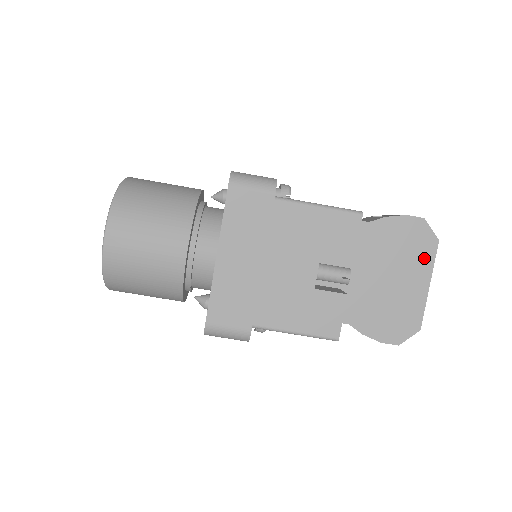
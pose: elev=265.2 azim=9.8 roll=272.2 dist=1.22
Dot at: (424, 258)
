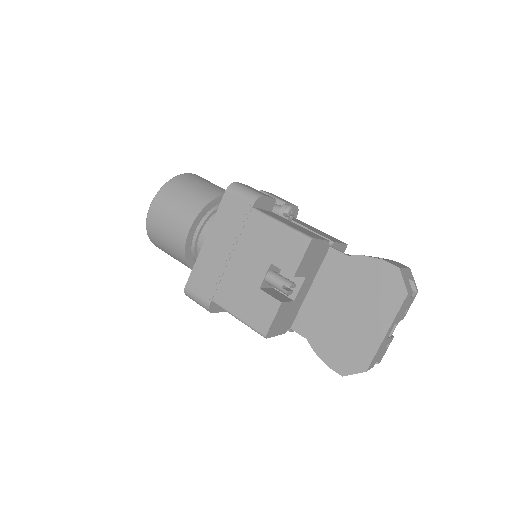
Dot at: (389, 305)
